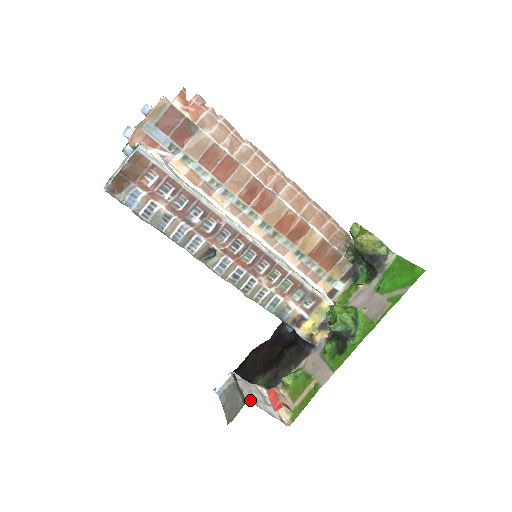
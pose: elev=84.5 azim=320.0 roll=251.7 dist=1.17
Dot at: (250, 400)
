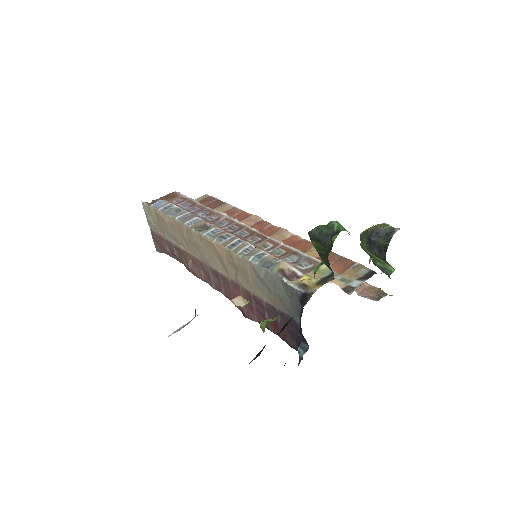
Dot at: occluded
